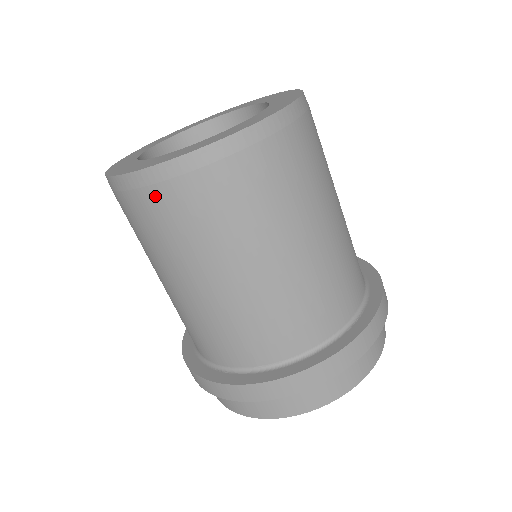
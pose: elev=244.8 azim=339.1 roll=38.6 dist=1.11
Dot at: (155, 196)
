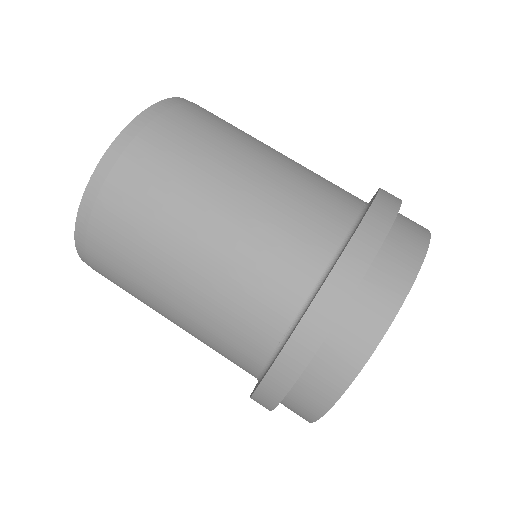
Dot at: (179, 112)
